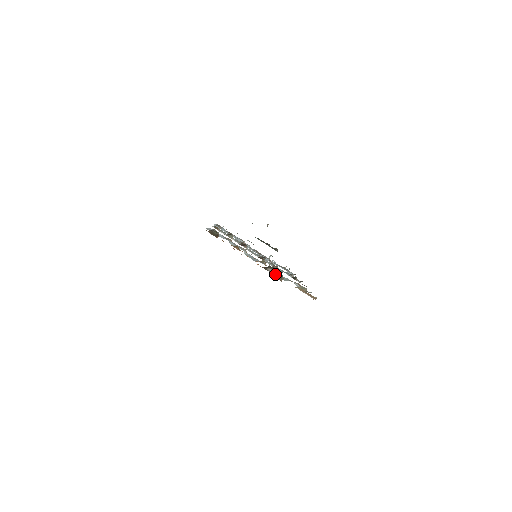
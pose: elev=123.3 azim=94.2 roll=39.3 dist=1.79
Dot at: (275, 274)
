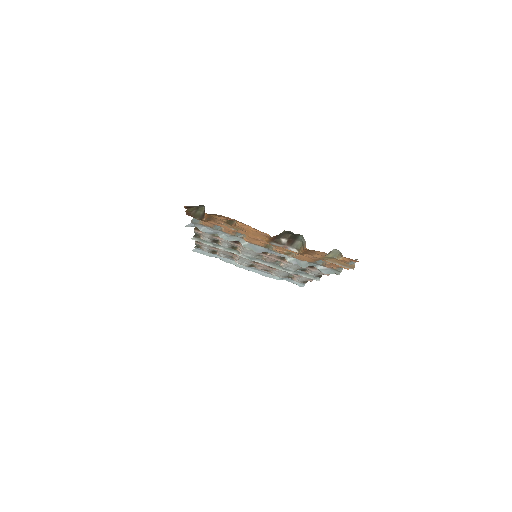
Dot at: (292, 246)
